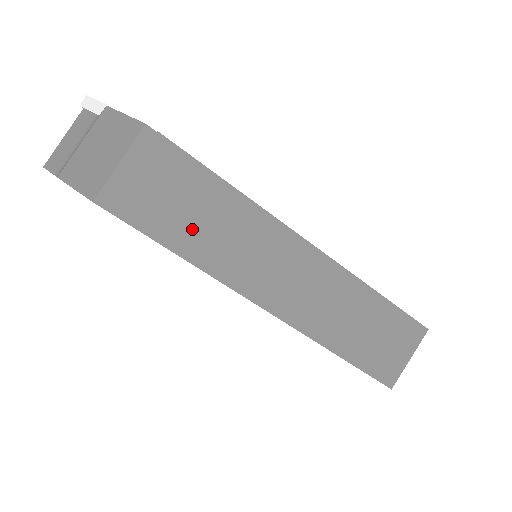
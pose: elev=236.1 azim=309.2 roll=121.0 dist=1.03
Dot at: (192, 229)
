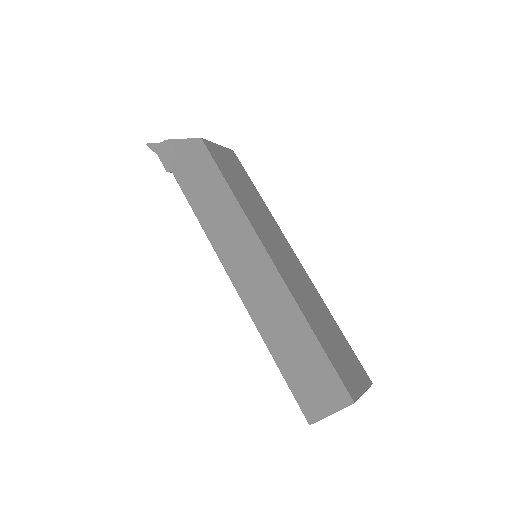
Dot at: (241, 191)
